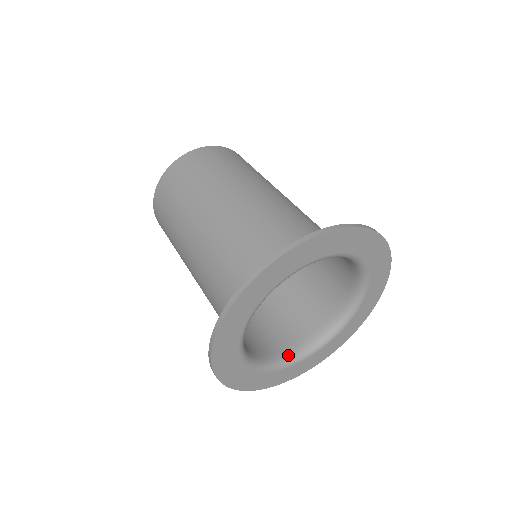
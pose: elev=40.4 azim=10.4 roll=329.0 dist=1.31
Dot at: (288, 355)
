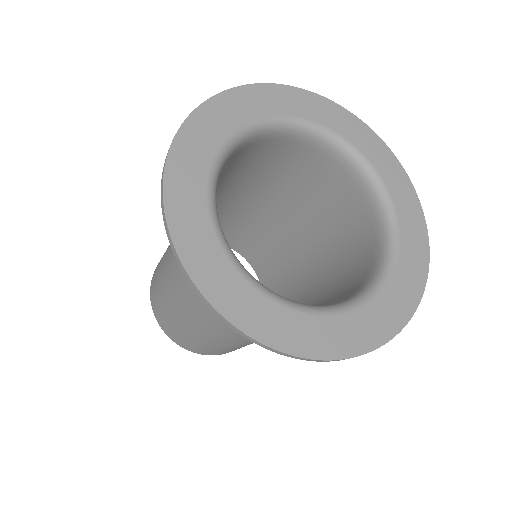
Dot at: (376, 271)
